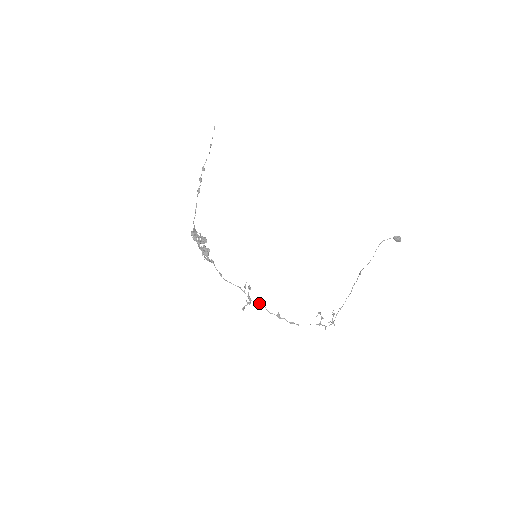
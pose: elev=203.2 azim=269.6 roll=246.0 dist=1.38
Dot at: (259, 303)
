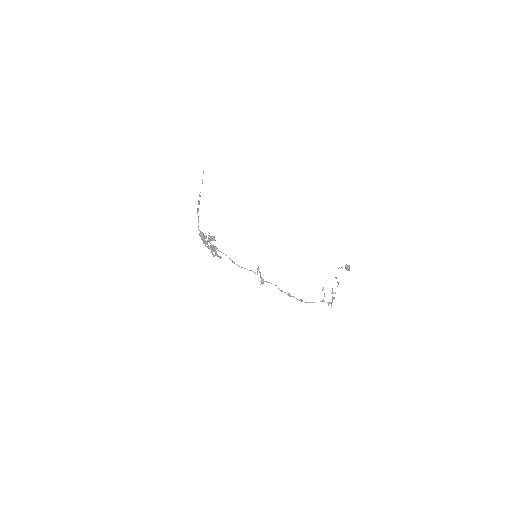
Dot at: (271, 283)
